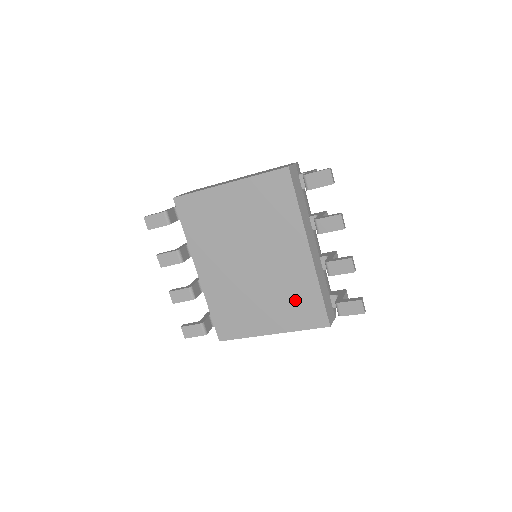
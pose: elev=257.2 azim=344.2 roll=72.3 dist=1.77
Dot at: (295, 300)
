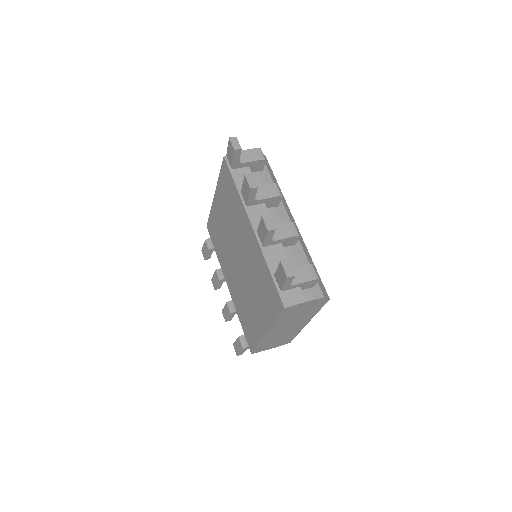
Dot at: (262, 287)
